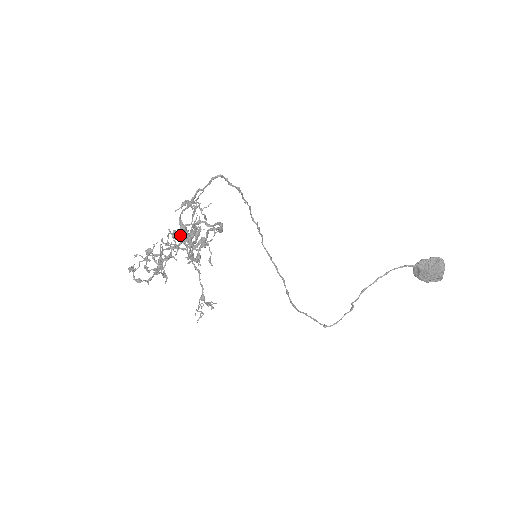
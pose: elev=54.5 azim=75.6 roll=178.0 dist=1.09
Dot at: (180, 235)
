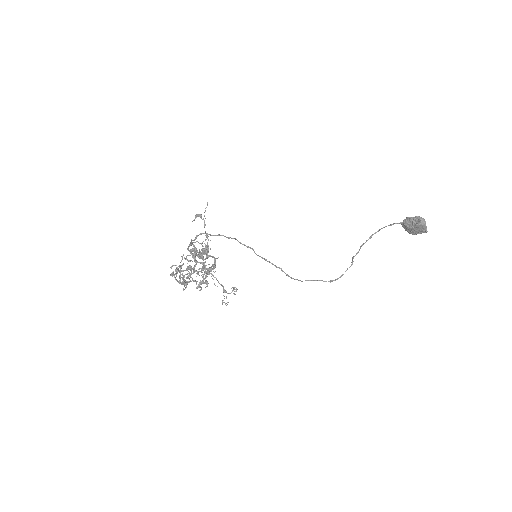
Dot at: (190, 268)
